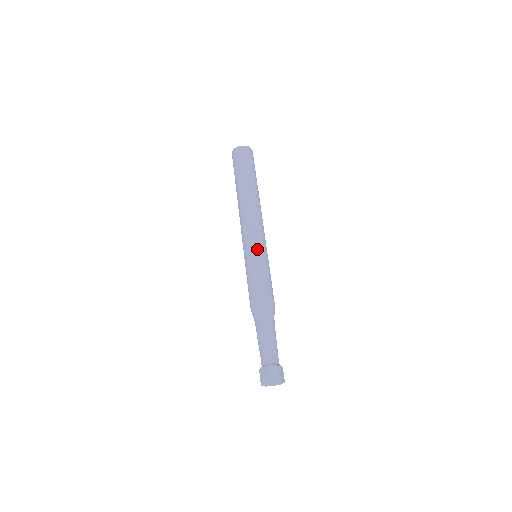
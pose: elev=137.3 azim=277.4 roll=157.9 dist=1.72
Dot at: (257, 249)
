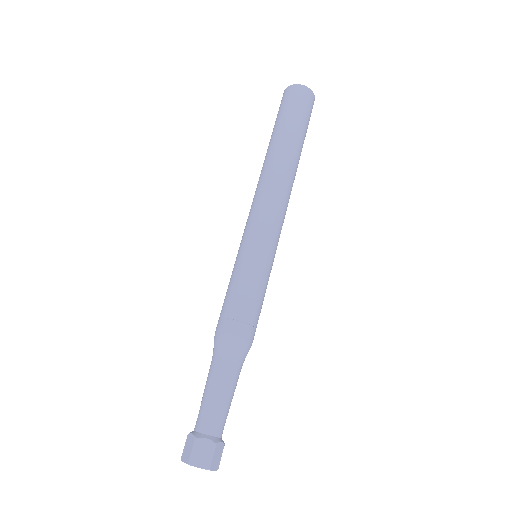
Dot at: (259, 247)
